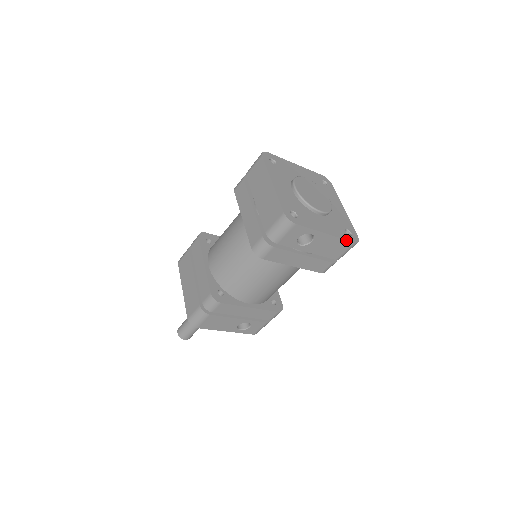
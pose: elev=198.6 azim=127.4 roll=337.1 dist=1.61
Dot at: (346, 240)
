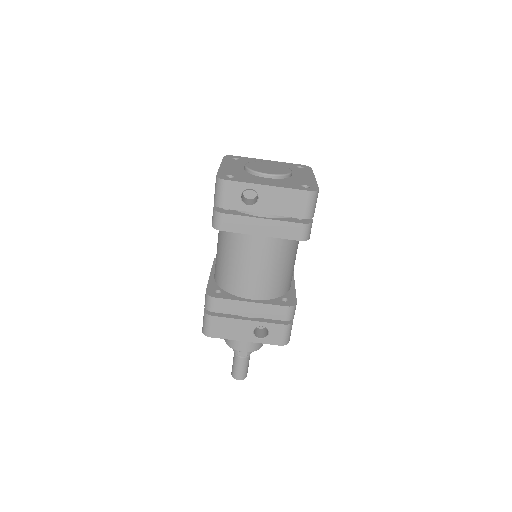
Dot at: (296, 189)
